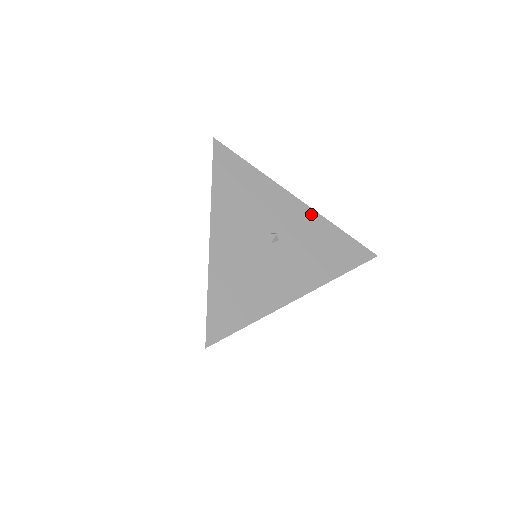
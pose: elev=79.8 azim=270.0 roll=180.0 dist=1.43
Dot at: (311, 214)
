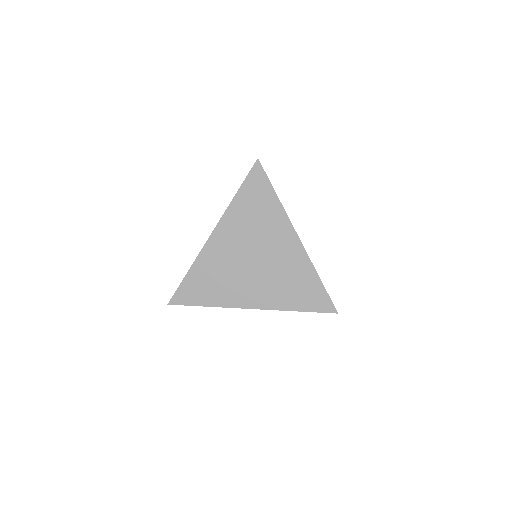
Dot at: occluded
